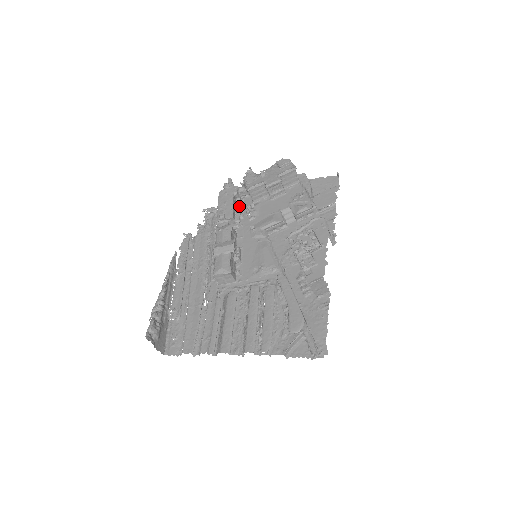
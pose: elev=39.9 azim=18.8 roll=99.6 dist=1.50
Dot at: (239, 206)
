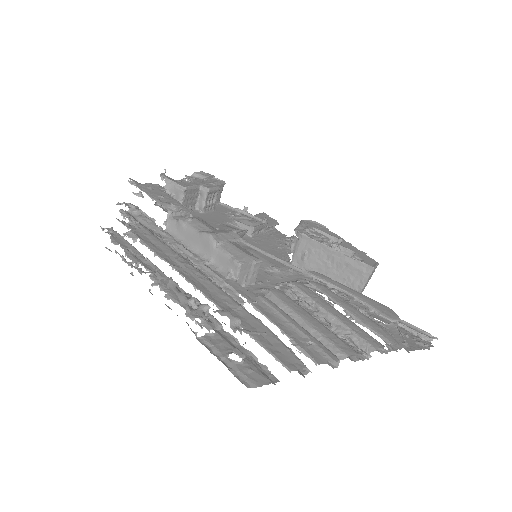
Dot at: occluded
